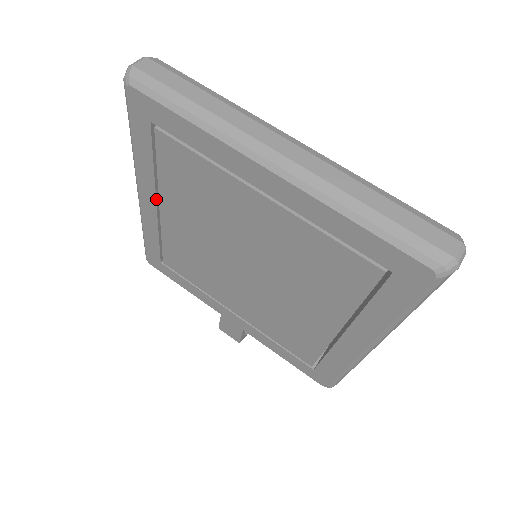
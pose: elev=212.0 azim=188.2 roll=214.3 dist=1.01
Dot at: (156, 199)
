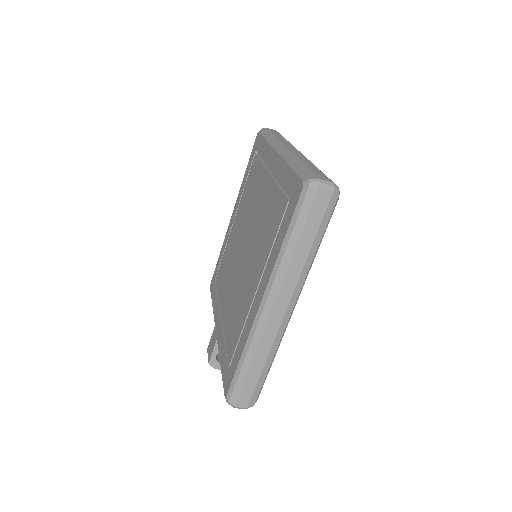
Dot at: (236, 213)
